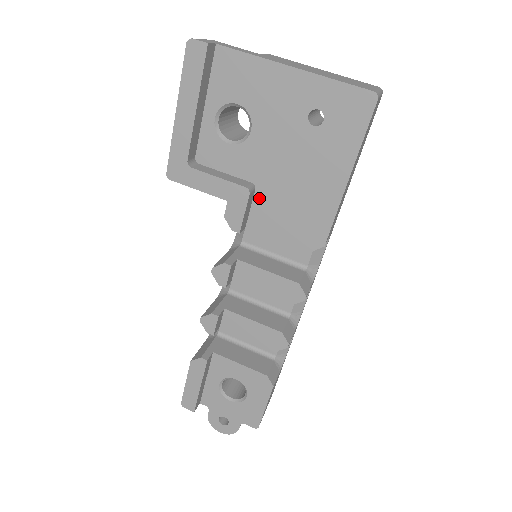
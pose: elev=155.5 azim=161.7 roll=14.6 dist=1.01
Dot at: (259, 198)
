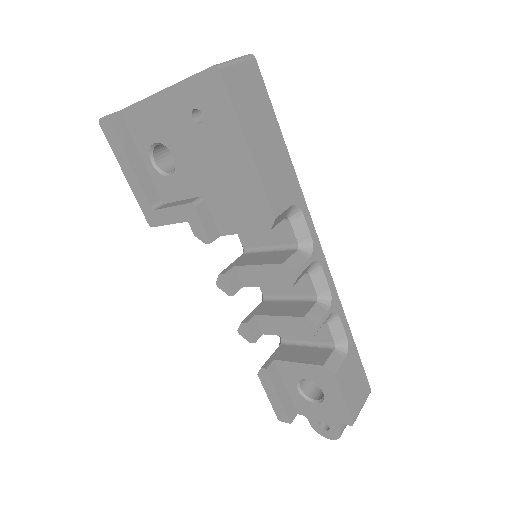
Dot at: (211, 206)
